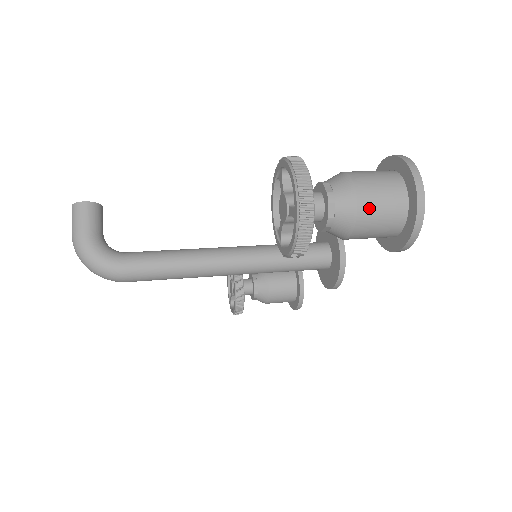
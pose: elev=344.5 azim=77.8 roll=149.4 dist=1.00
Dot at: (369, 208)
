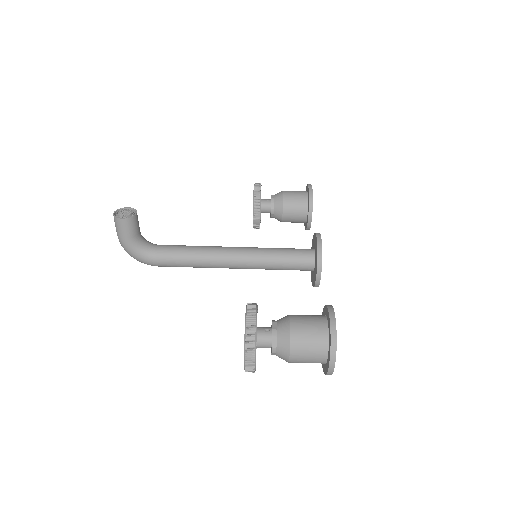
Dot at: (297, 362)
